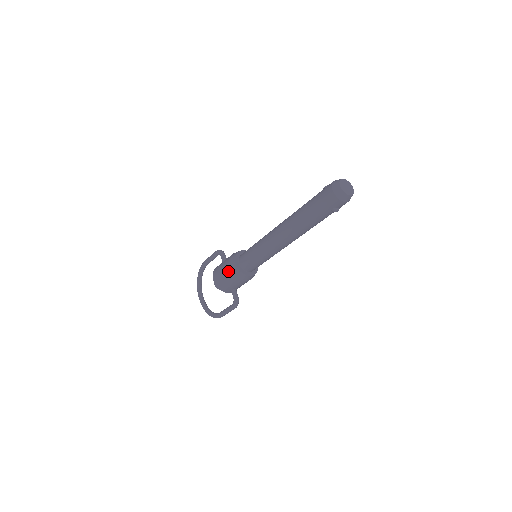
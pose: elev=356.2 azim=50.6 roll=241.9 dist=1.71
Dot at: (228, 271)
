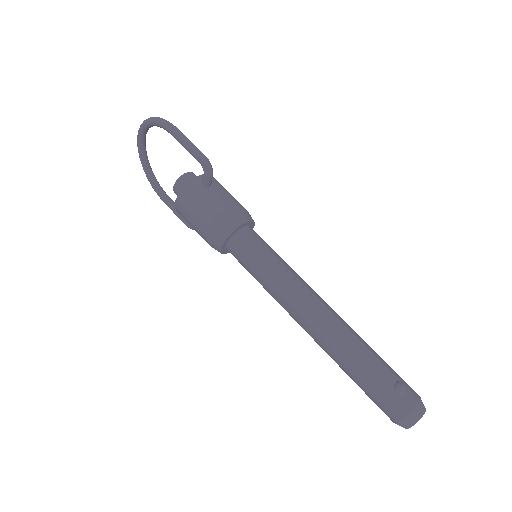
Dot at: (204, 238)
